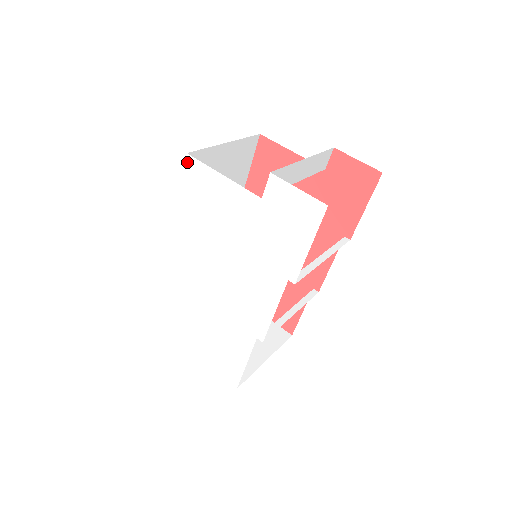
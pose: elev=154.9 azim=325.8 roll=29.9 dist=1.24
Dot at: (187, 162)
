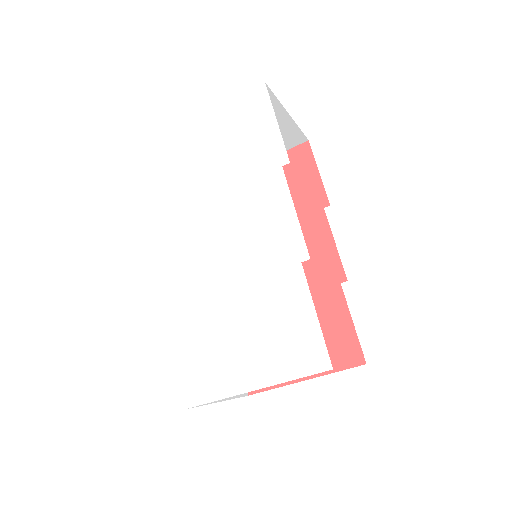
Dot at: (142, 180)
